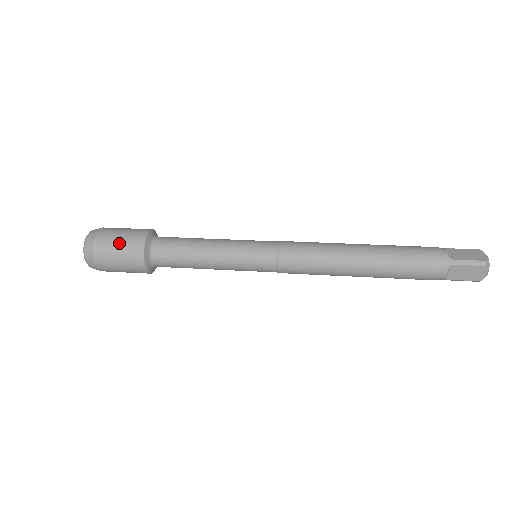
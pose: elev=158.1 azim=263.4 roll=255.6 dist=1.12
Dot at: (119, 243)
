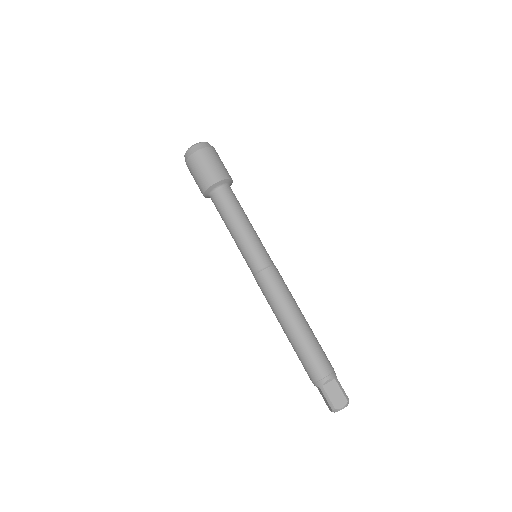
Dot at: (200, 171)
